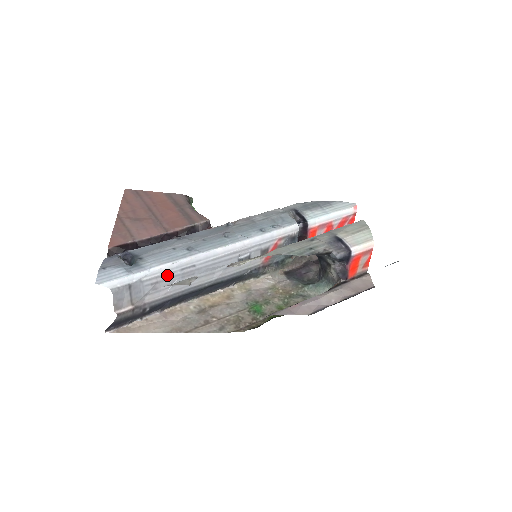
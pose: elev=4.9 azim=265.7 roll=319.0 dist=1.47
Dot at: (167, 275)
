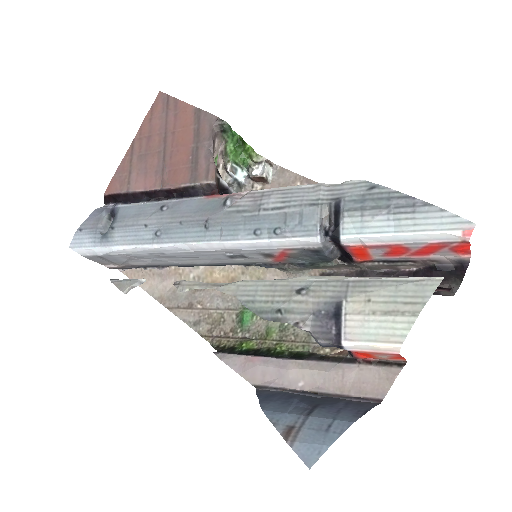
Dot at: (136, 255)
